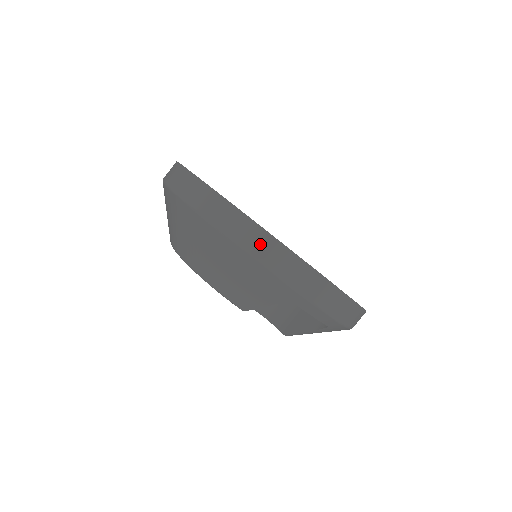
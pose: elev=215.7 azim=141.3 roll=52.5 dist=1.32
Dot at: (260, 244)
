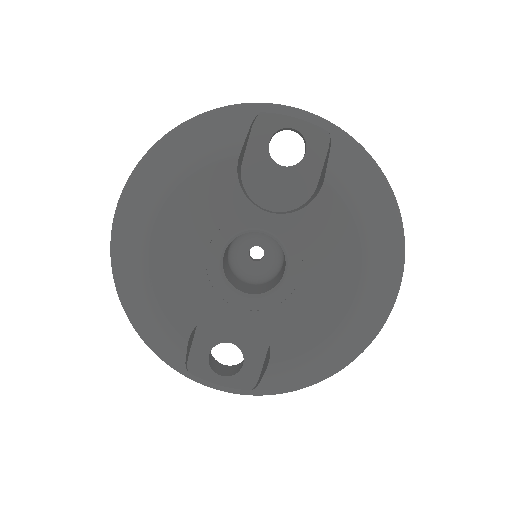
Dot at: occluded
